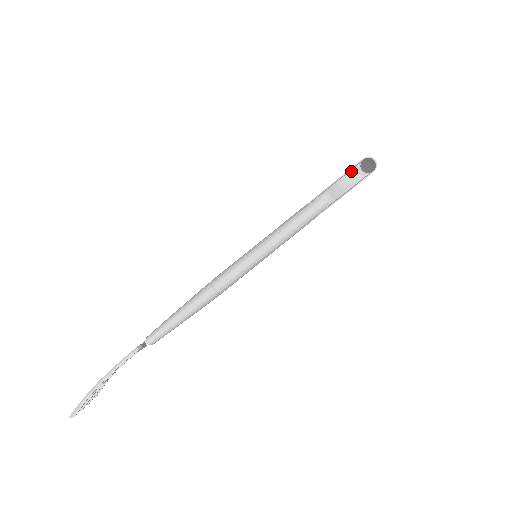
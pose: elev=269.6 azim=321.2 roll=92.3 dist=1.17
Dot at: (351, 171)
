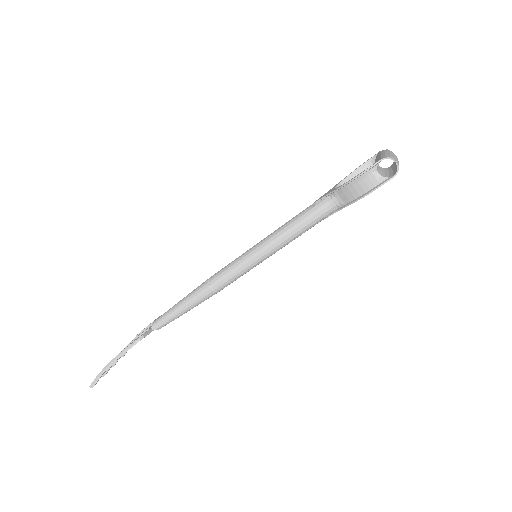
Dot at: (364, 174)
